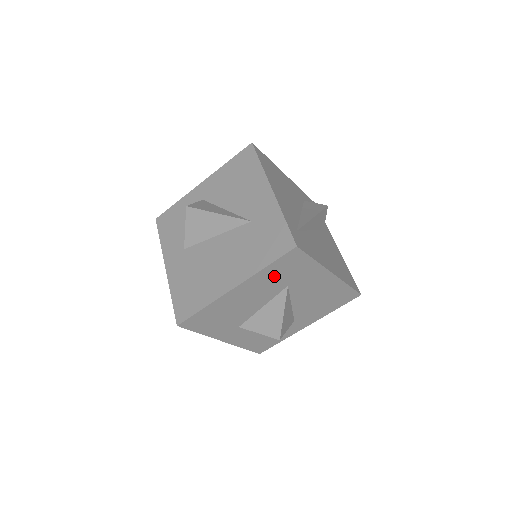
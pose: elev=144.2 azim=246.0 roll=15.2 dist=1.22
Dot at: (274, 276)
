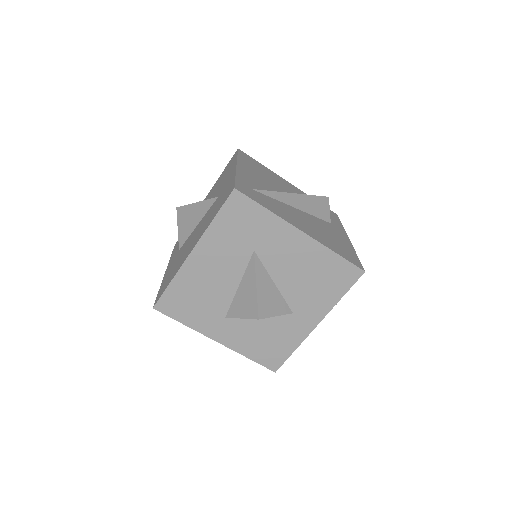
Dot at: (230, 234)
